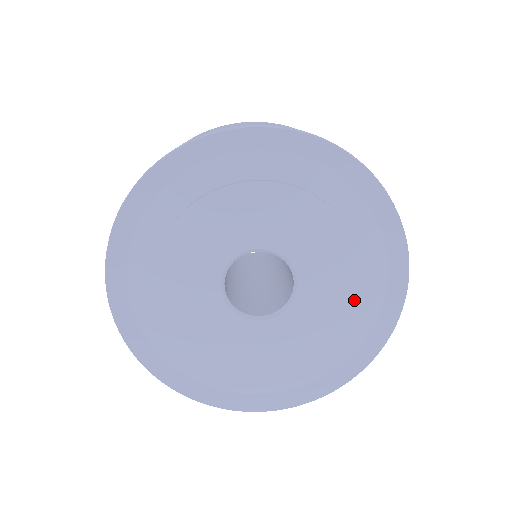
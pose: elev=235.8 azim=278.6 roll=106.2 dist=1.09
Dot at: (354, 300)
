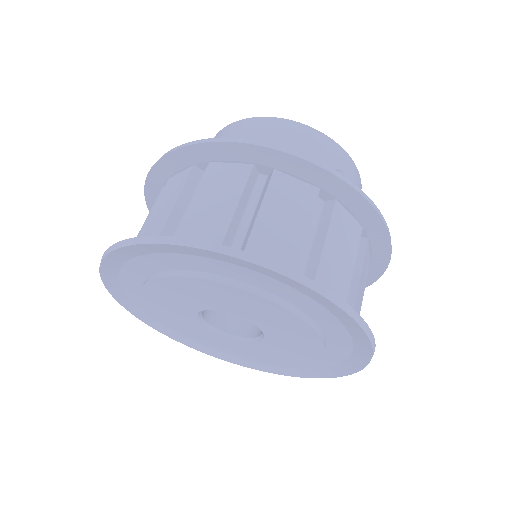
Dot at: (285, 363)
